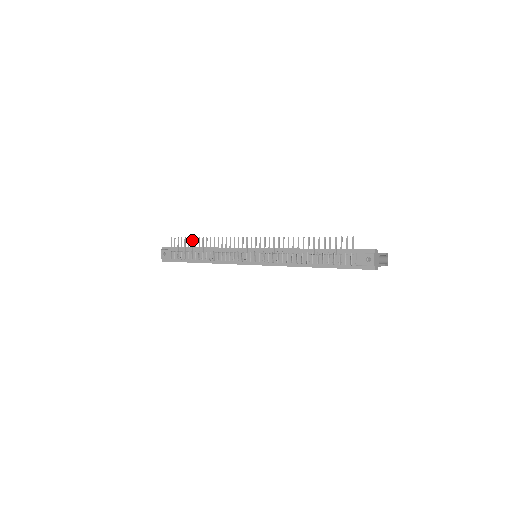
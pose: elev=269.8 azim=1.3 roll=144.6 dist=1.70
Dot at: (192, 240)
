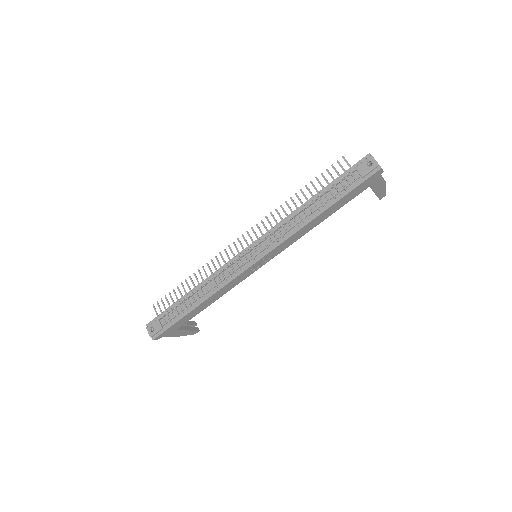
Dot at: (178, 288)
